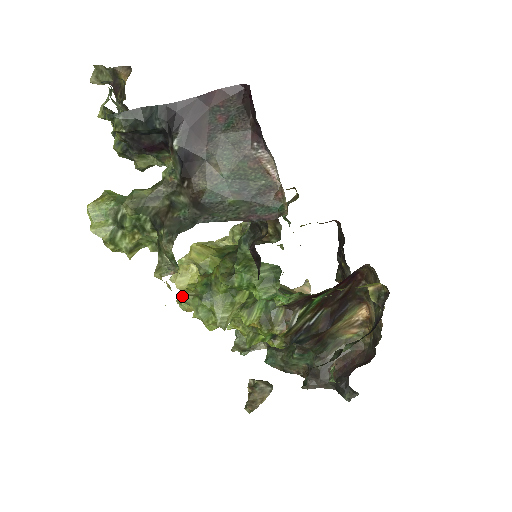
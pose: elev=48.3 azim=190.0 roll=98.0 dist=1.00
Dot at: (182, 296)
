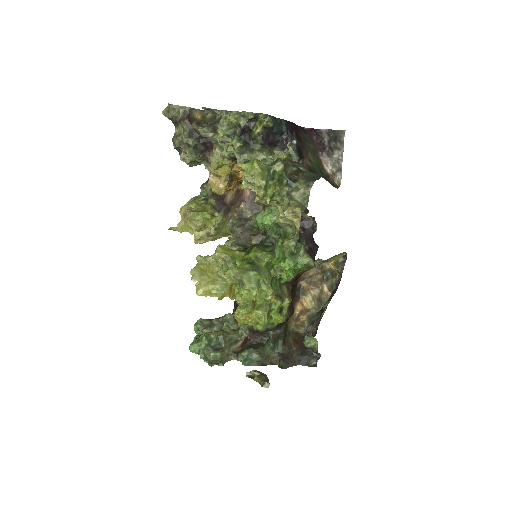
Dot at: (287, 239)
